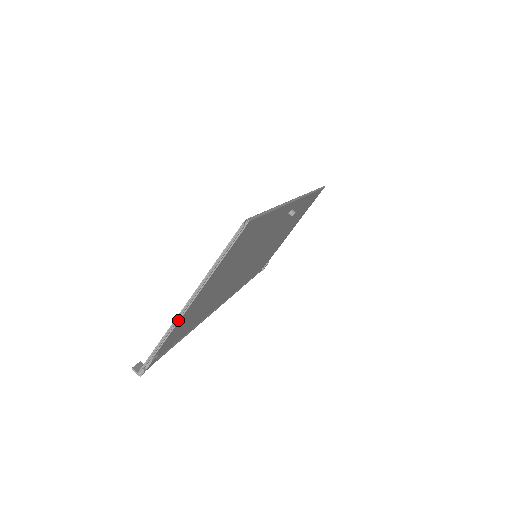
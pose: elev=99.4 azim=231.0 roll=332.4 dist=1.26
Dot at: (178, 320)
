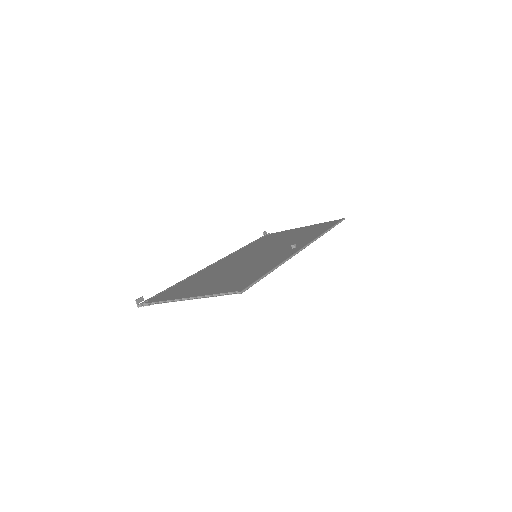
Dot at: (175, 301)
